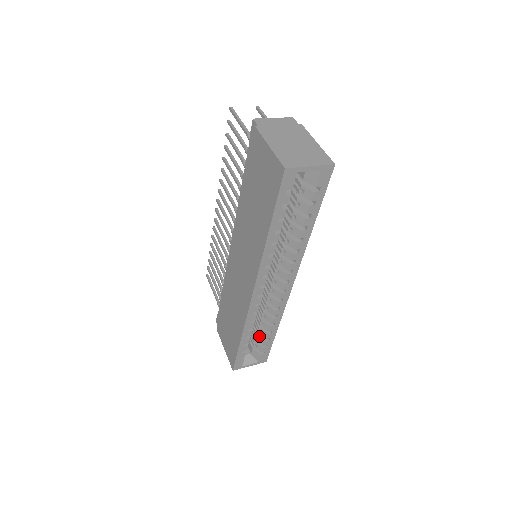
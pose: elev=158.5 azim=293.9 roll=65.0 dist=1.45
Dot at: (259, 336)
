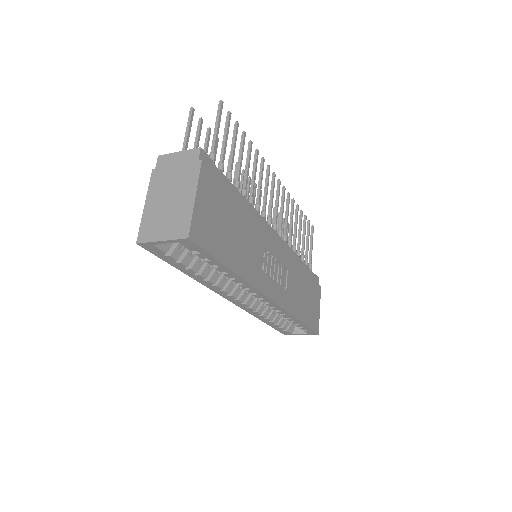
Dot at: occluded
